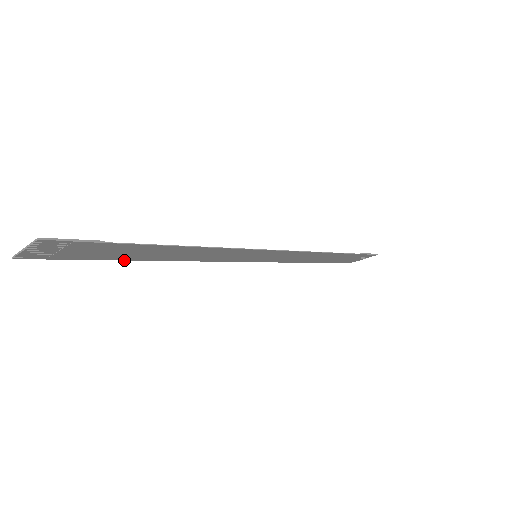
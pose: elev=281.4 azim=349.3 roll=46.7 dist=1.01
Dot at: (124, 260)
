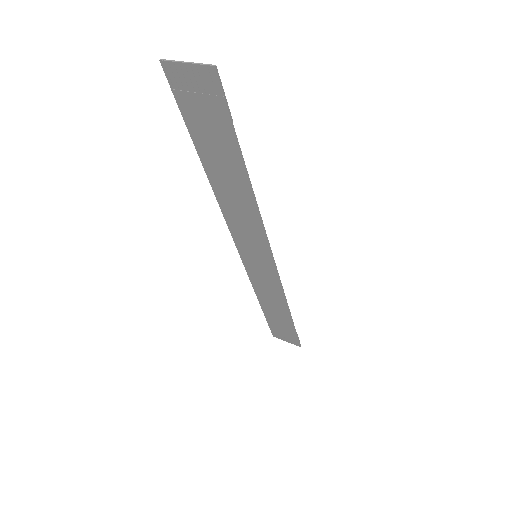
Dot at: (198, 155)
